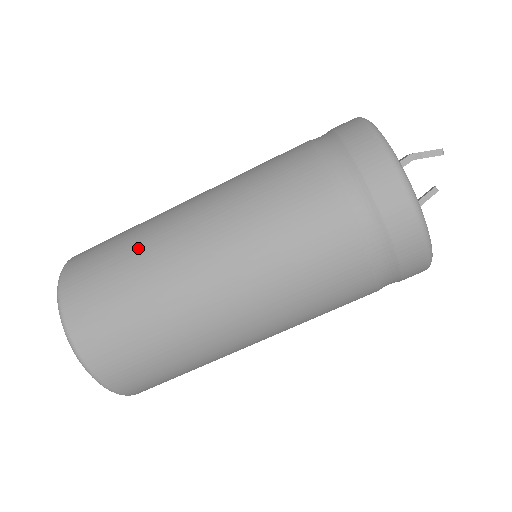
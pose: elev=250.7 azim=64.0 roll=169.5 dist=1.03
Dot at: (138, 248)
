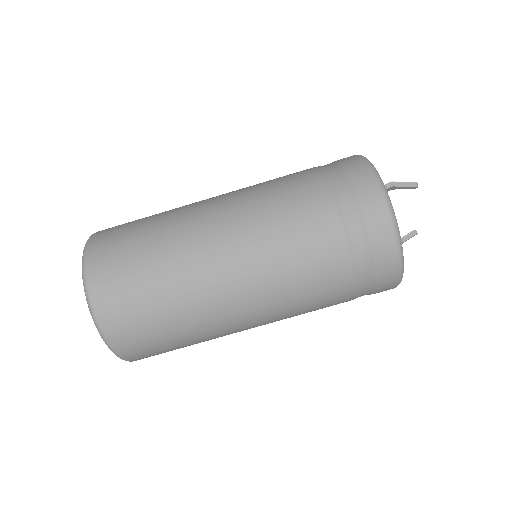
Dot at: (162, 216)
